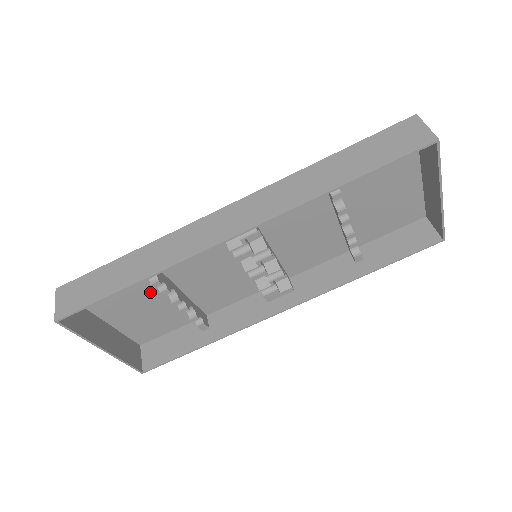
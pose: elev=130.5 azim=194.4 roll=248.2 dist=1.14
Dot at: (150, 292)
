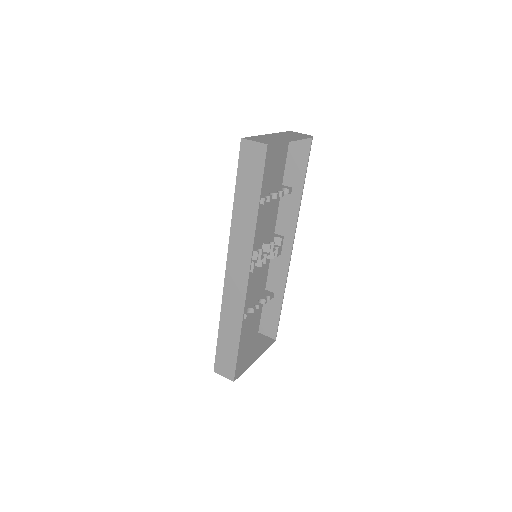
Dot at: occluded
